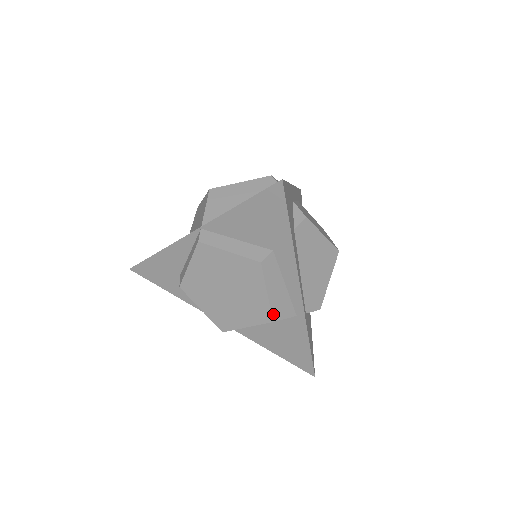
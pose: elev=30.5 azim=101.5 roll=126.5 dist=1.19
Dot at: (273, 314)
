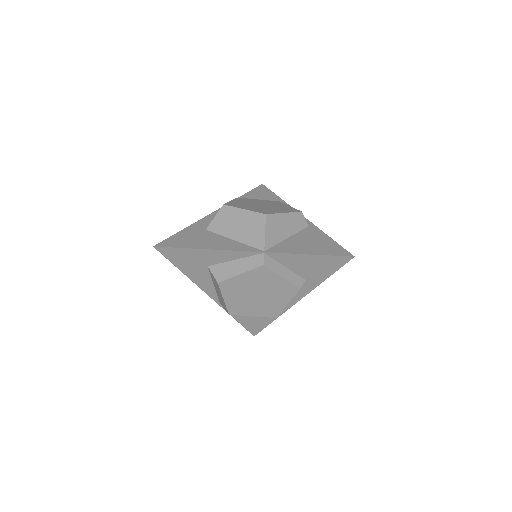
Dot at: occluded
